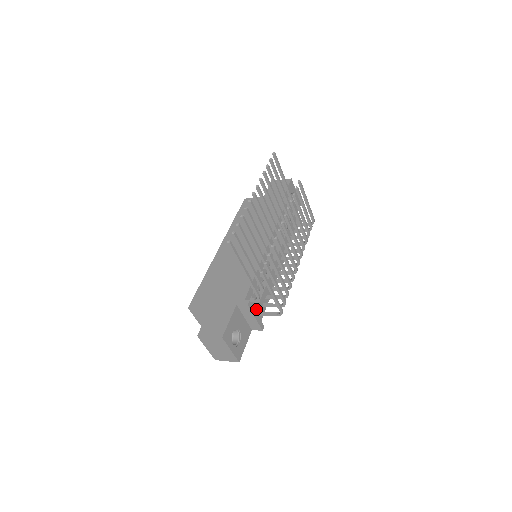
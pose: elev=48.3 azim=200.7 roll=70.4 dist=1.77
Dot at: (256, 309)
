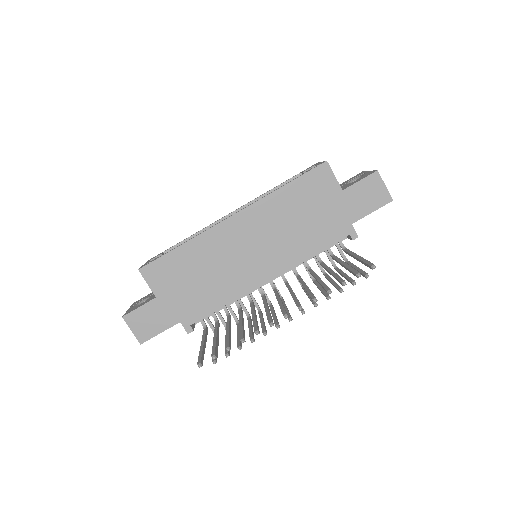
Dot at: occluded
